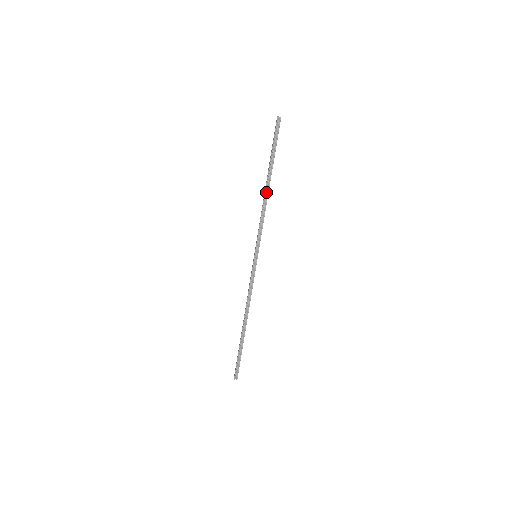
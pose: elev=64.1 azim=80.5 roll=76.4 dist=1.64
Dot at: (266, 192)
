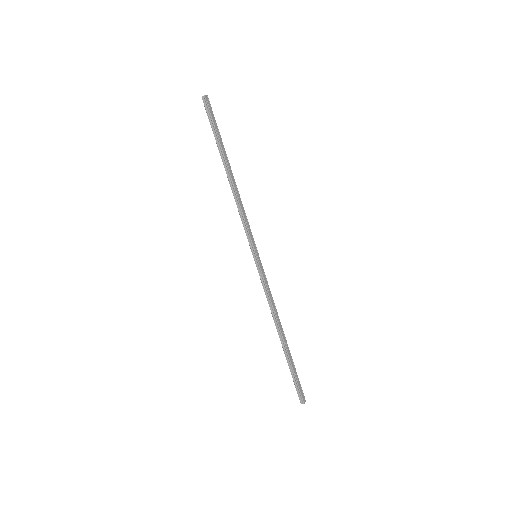
Dot at: (230, 182)
